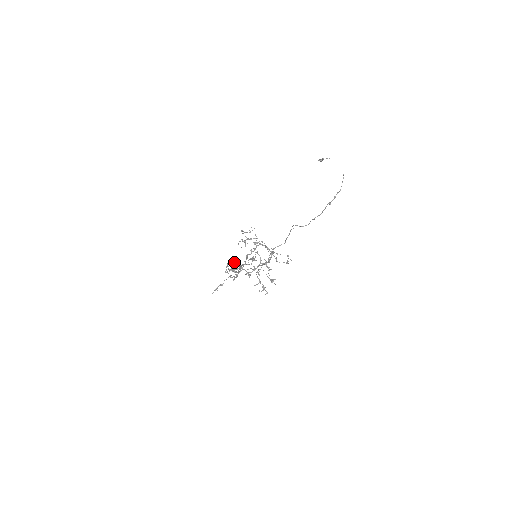
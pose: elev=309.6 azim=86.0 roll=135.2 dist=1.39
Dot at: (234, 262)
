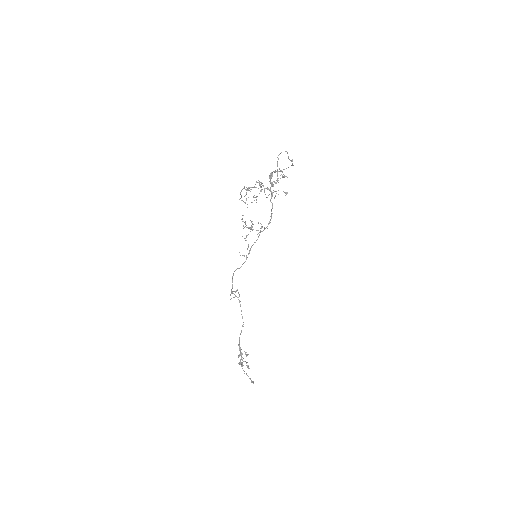
Dot at: occluded
